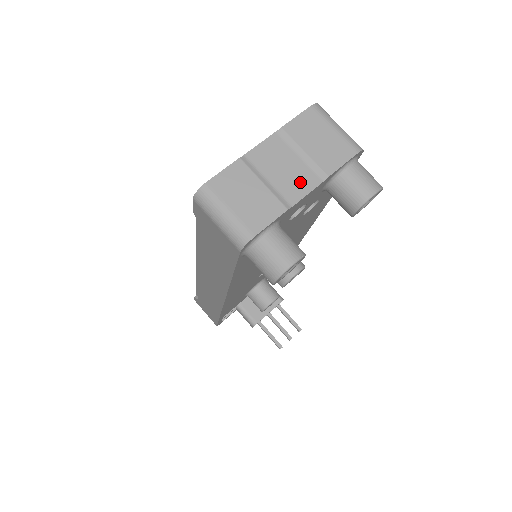
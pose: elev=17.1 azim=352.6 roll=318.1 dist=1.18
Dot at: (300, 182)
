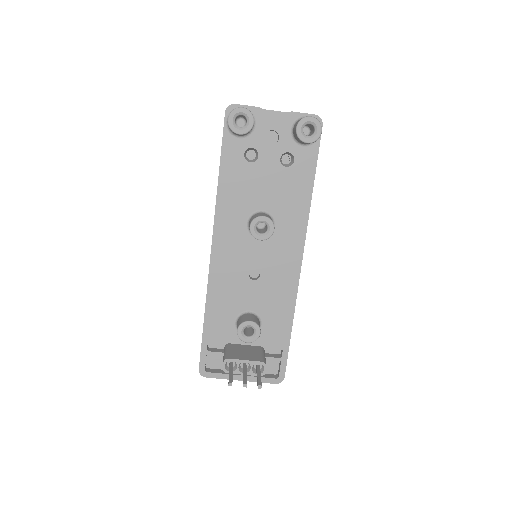
Dot at: occluded
